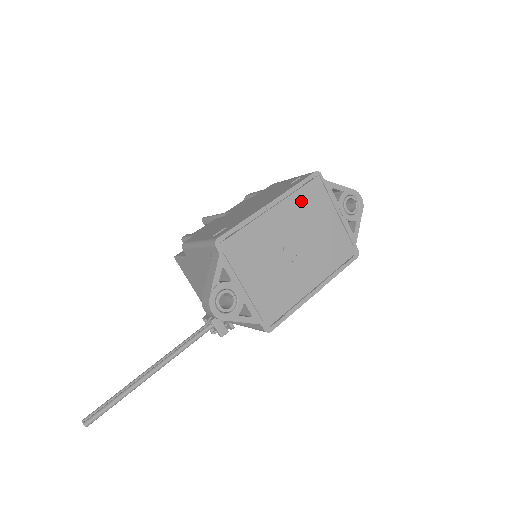
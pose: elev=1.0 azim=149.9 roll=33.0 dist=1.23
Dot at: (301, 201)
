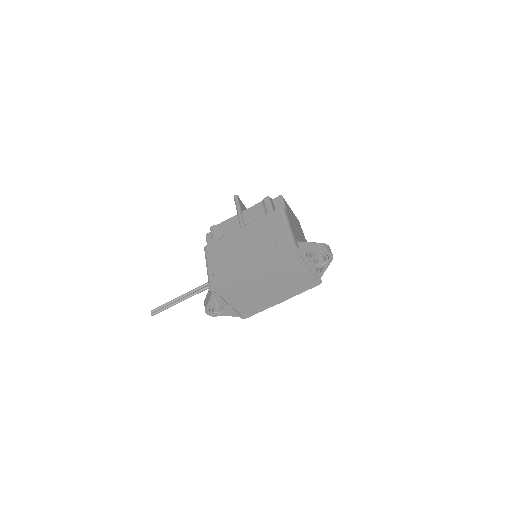
Dot at: (277, 263)
